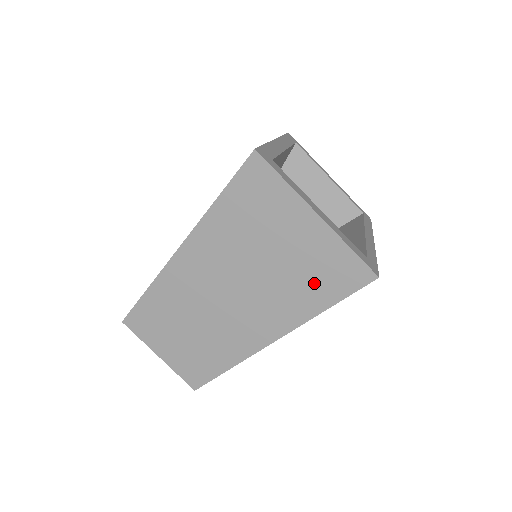
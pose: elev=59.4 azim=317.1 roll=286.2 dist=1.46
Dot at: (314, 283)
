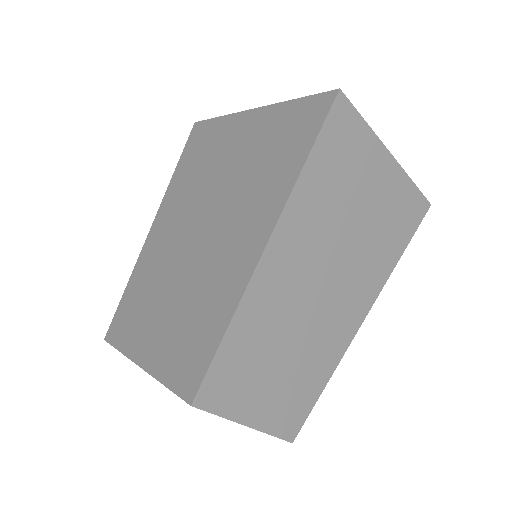
Dot at: (392, 231)
